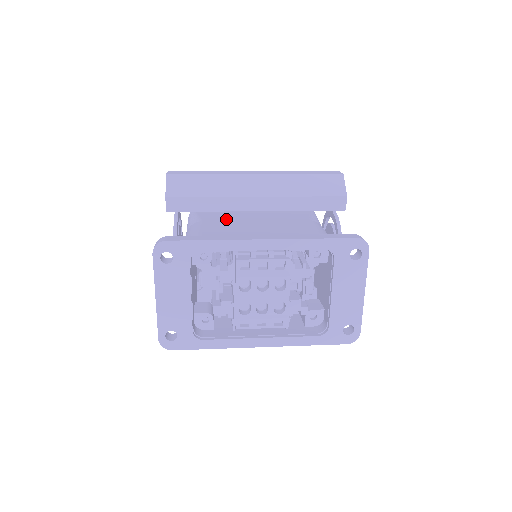
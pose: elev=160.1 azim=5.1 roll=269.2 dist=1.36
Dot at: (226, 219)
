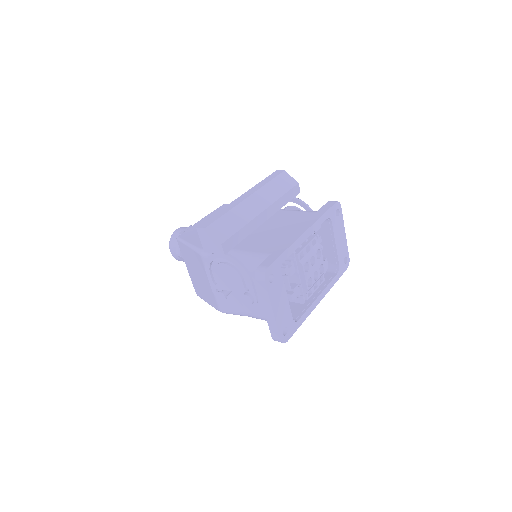
Dot at: (244, 239)
